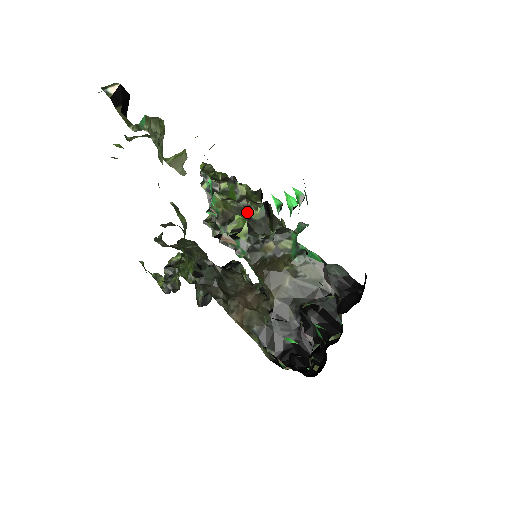
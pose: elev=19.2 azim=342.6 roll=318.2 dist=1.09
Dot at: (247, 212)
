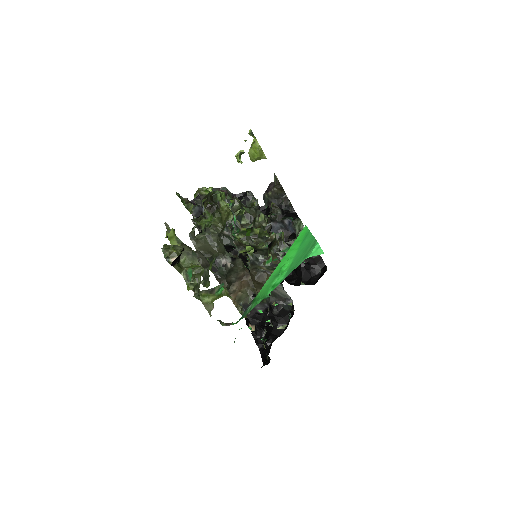
Dot at: (255, 247)
